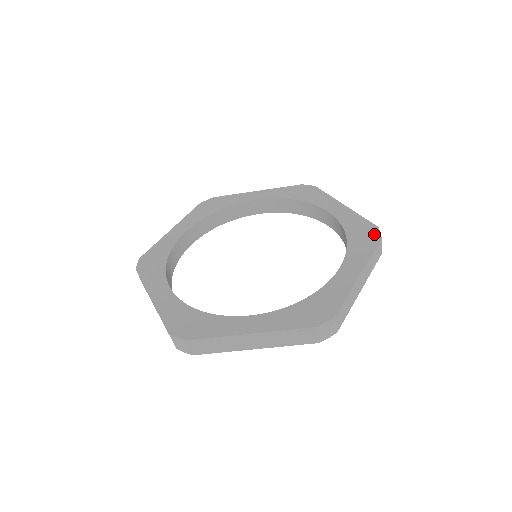
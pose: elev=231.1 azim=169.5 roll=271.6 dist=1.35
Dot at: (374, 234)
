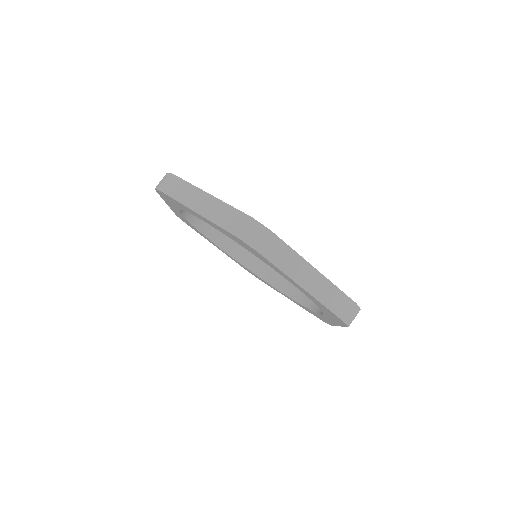
Dot at: occluded
